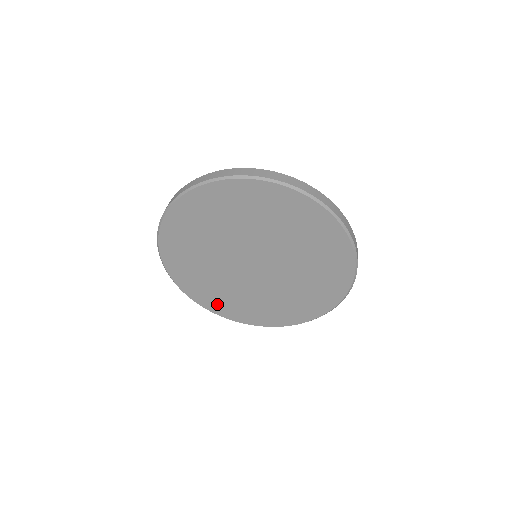
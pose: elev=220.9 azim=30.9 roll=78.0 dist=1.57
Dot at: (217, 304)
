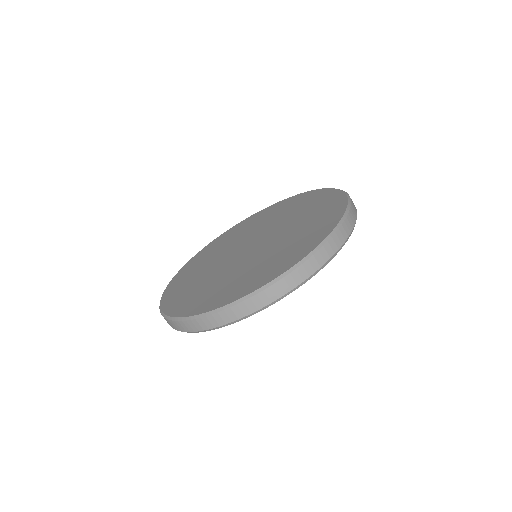
Dot at: (176, 295)
